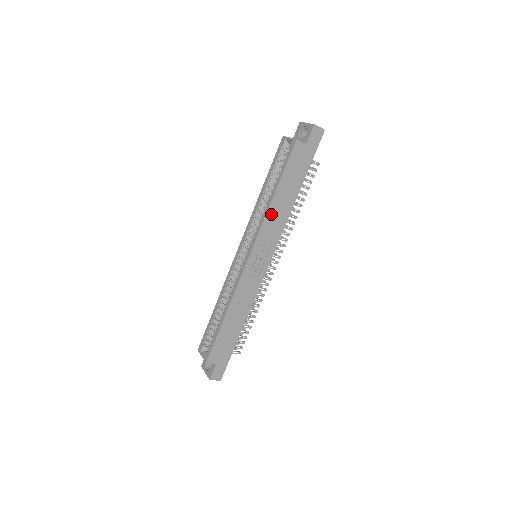
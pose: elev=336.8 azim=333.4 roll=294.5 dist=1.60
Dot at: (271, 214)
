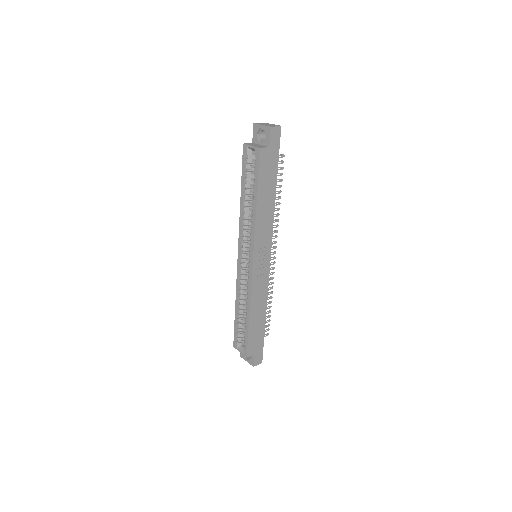
Dot at: (259, 220)
